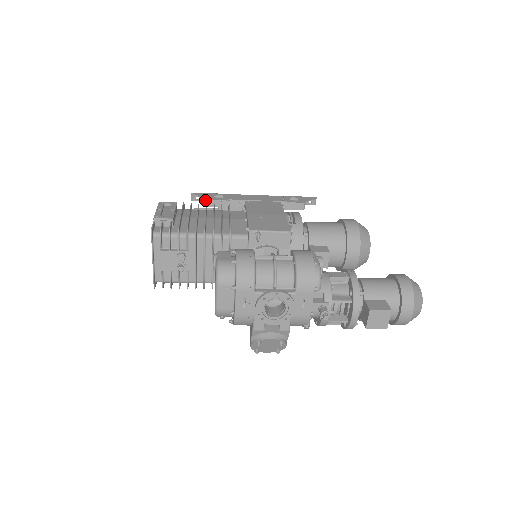
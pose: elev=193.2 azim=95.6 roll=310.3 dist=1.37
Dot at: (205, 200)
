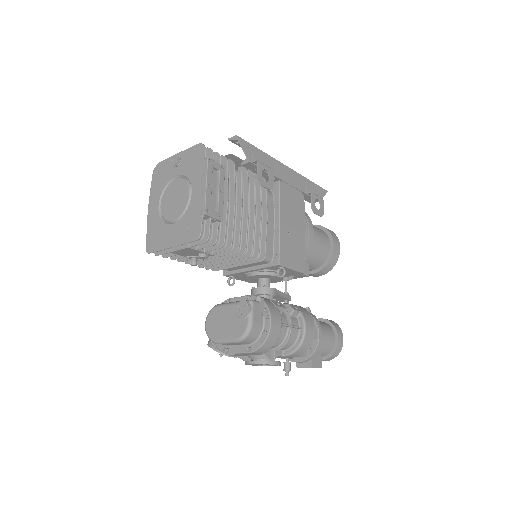
Dot at: (247, 160)
